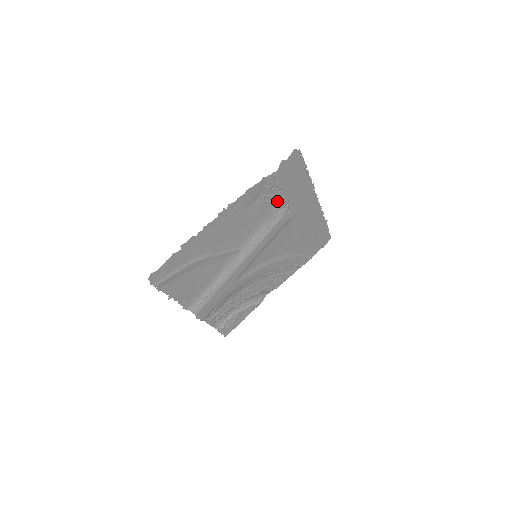
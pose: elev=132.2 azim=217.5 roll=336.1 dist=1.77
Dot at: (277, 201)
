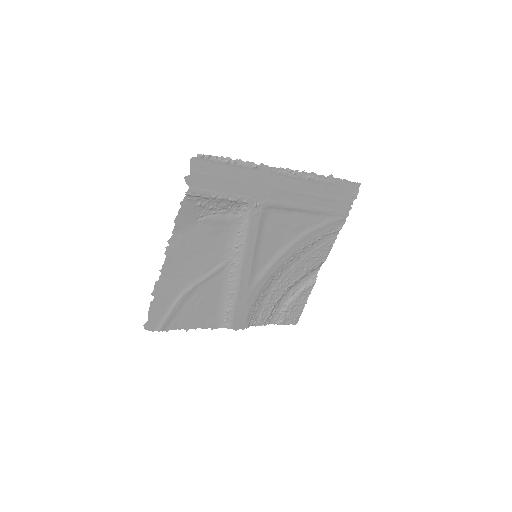
Dot at: (227, 205)
